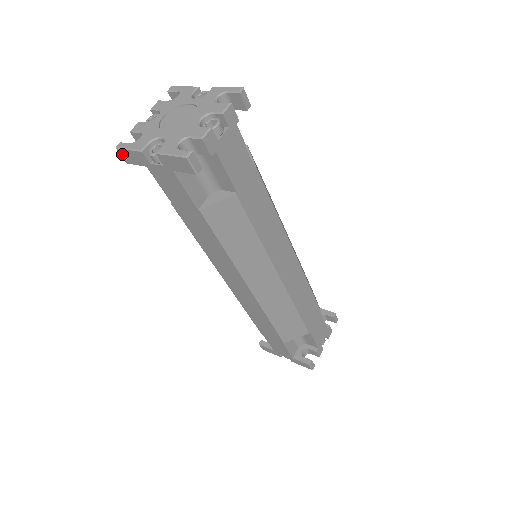
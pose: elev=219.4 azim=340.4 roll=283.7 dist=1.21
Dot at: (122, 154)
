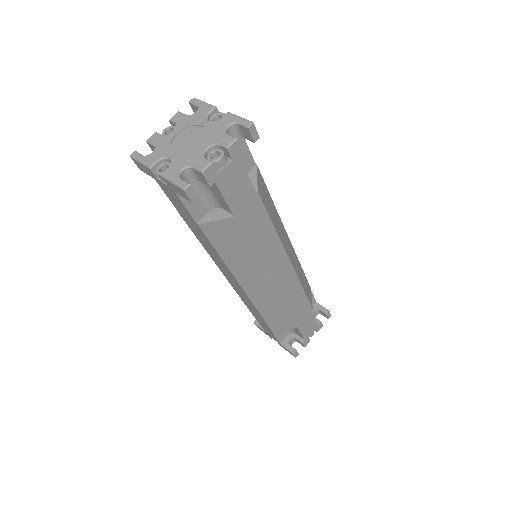
Dot at: (135, 162)
